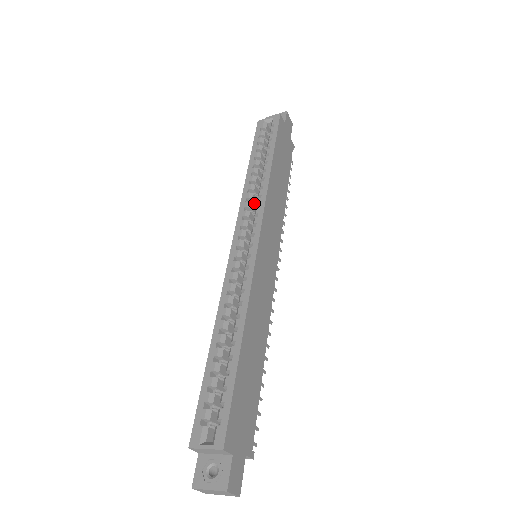
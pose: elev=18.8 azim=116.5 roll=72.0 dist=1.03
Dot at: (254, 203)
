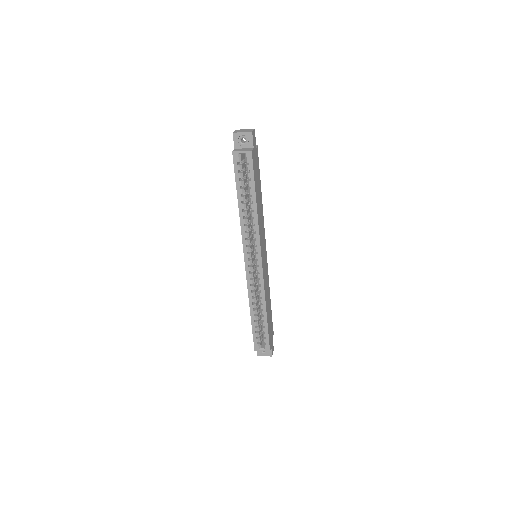
Dot at: (249, 230)
